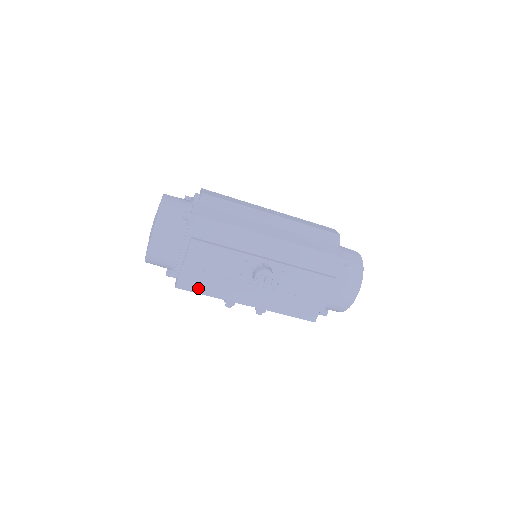
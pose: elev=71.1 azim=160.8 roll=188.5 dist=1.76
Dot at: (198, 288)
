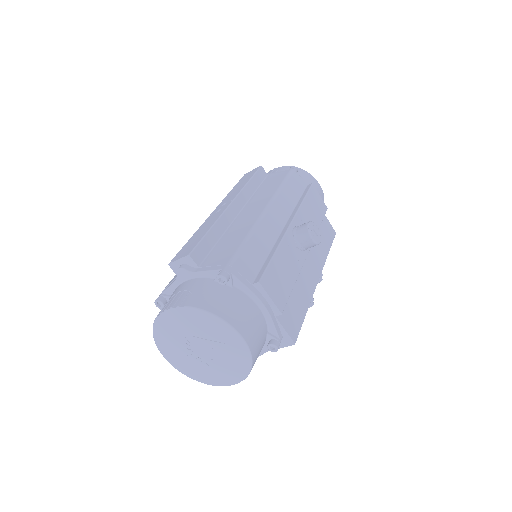
Dot at: (299, 318)
